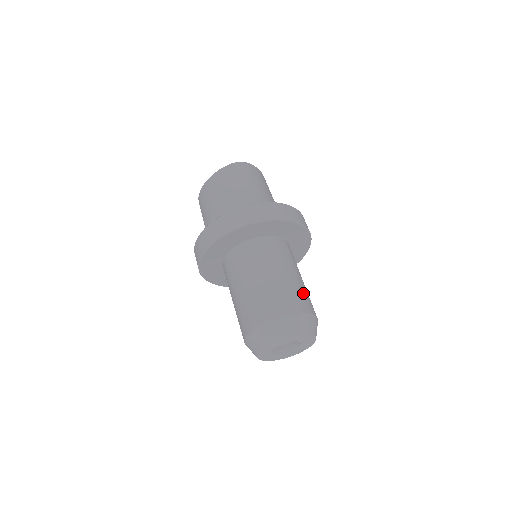
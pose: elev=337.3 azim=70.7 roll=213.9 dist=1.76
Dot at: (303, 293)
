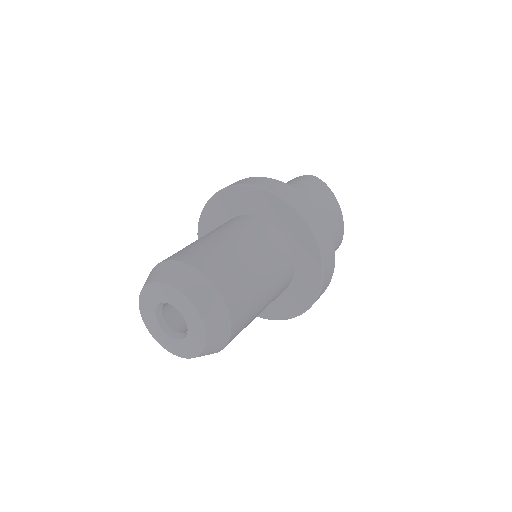
Dot at: (235, 271)
